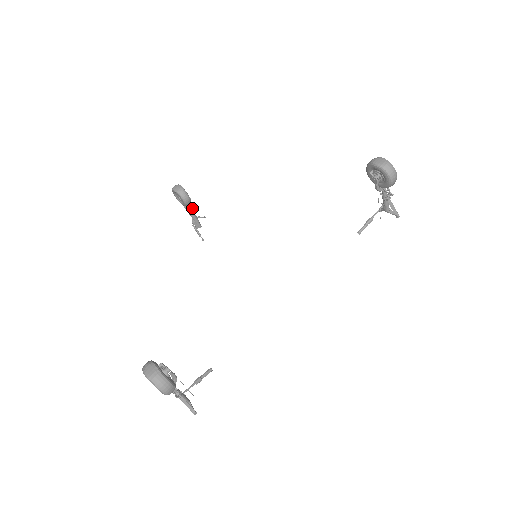
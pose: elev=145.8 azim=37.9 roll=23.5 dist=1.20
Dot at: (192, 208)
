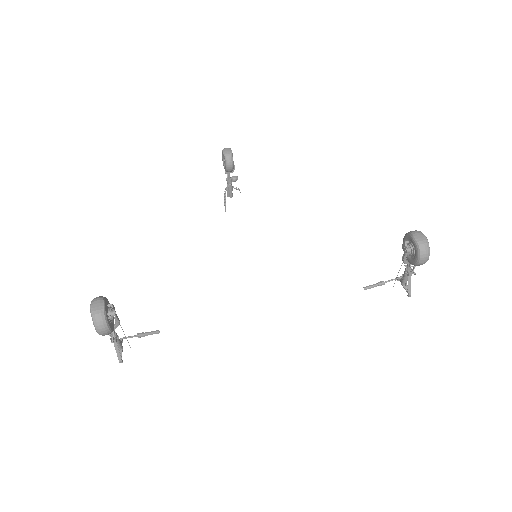
Dot at: (232, 176)
